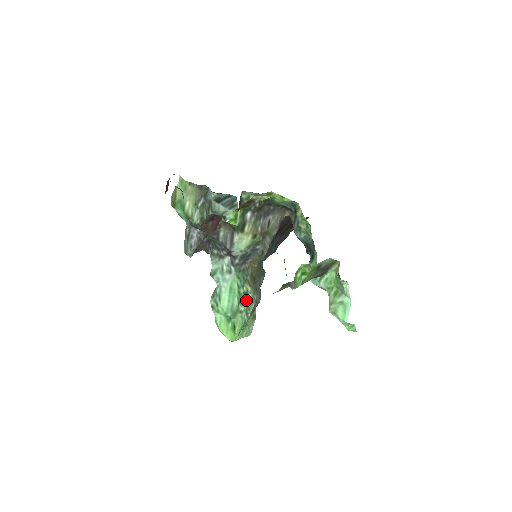
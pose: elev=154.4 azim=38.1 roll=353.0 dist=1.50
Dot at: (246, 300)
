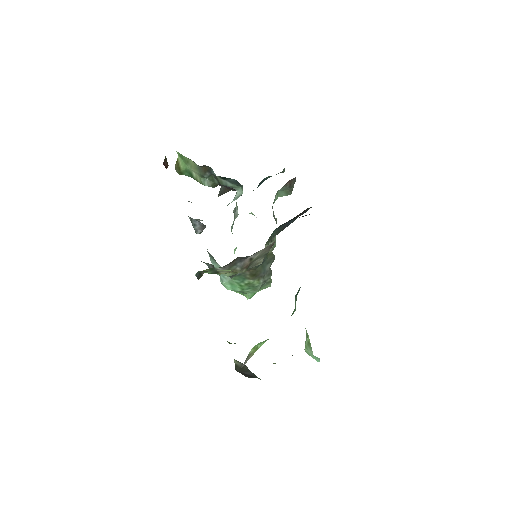
Dot at: (250, 286)
